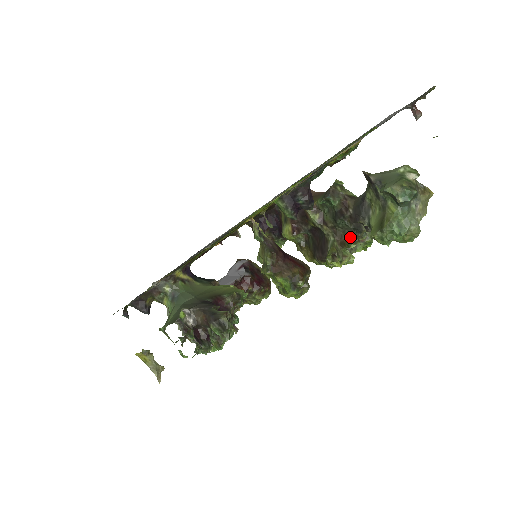
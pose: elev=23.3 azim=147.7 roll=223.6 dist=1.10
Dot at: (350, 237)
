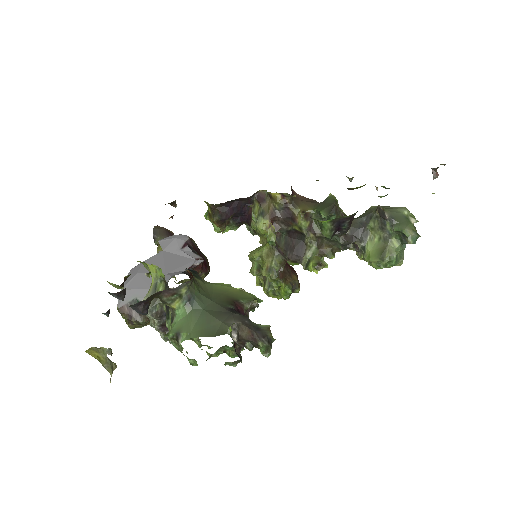
Dot at: (330, 248)
